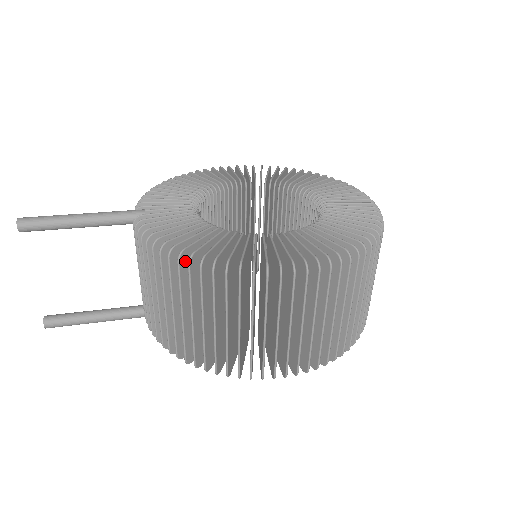
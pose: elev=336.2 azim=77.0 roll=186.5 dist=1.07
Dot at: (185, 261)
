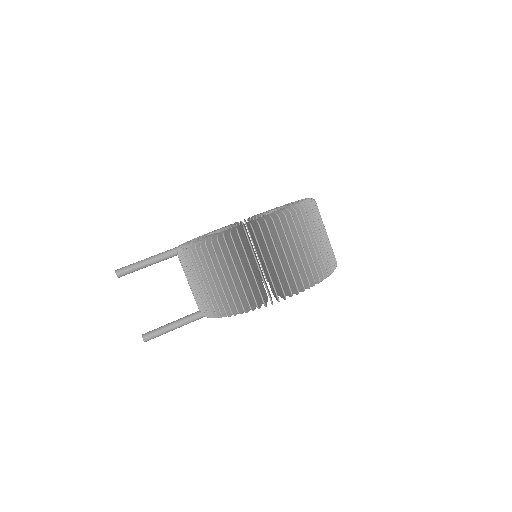
Dot at: (209, 245)
